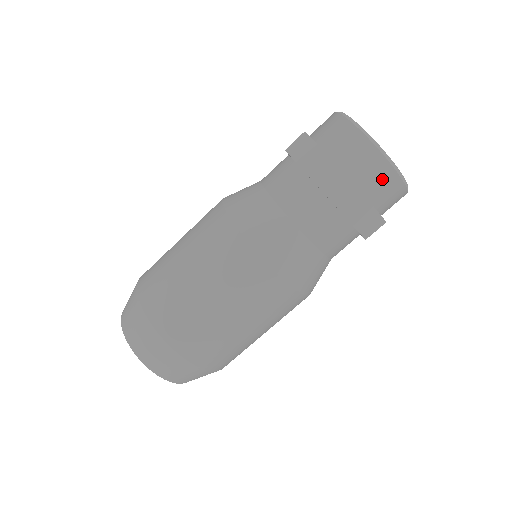
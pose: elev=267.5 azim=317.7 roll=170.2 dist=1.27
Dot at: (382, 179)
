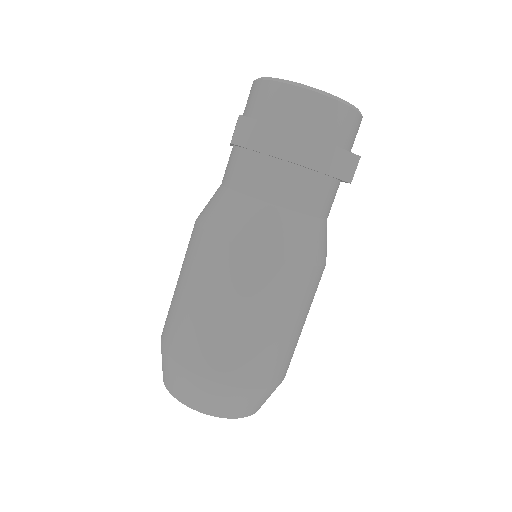
Dot at: (337, 119)
